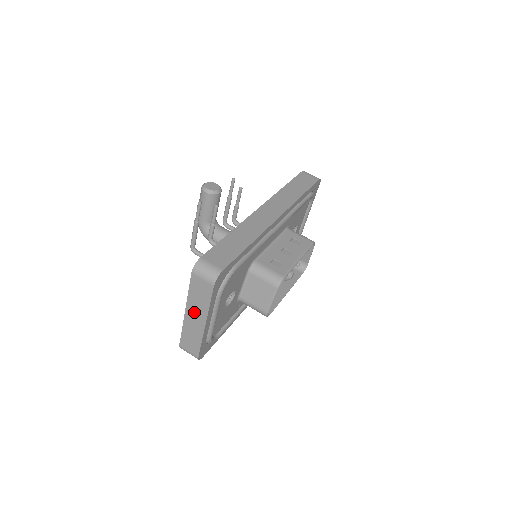
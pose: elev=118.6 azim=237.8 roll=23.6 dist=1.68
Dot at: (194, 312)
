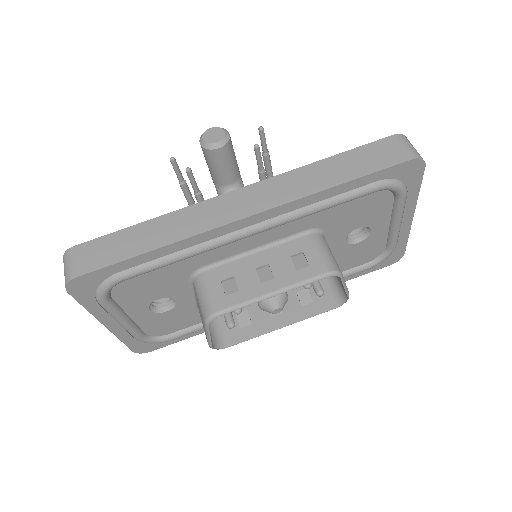
Dot at: occluded
